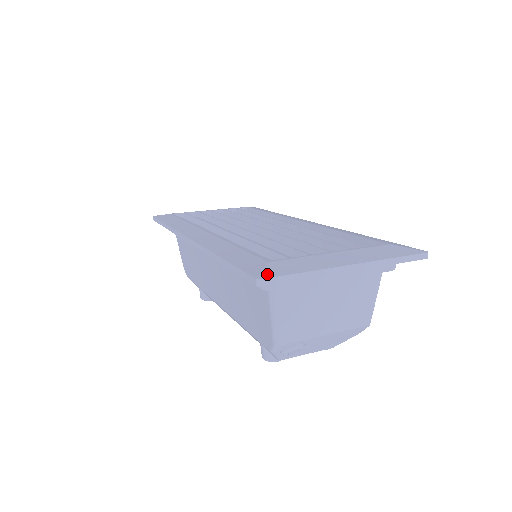
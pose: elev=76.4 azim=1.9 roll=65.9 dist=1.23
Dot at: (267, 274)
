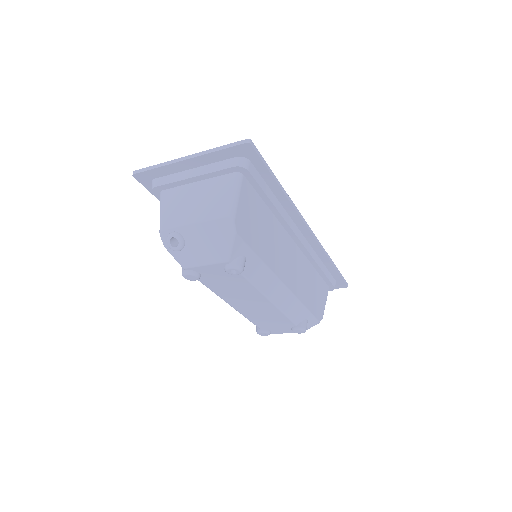
Dot at: occluded
